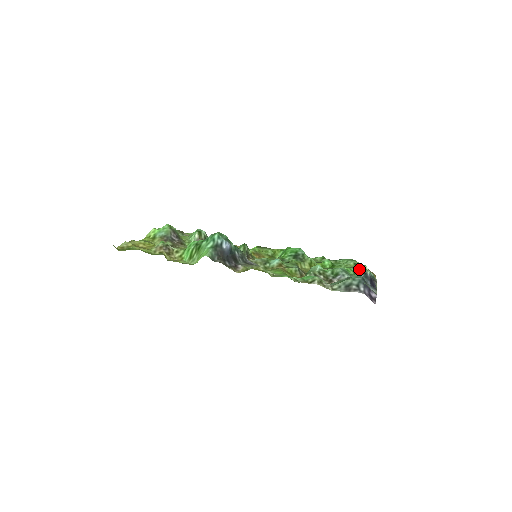
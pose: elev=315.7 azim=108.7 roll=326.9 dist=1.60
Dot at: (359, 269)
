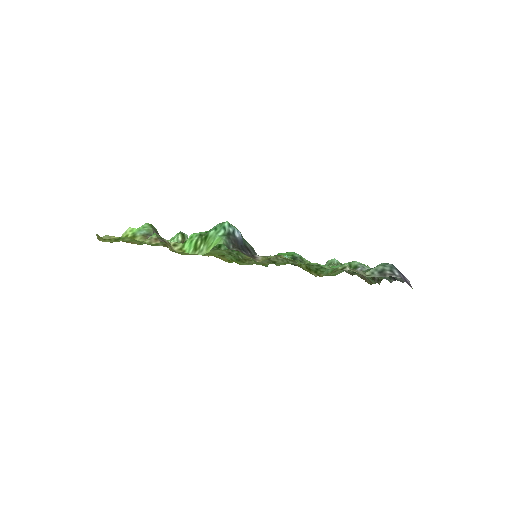
Dot at: occluded
